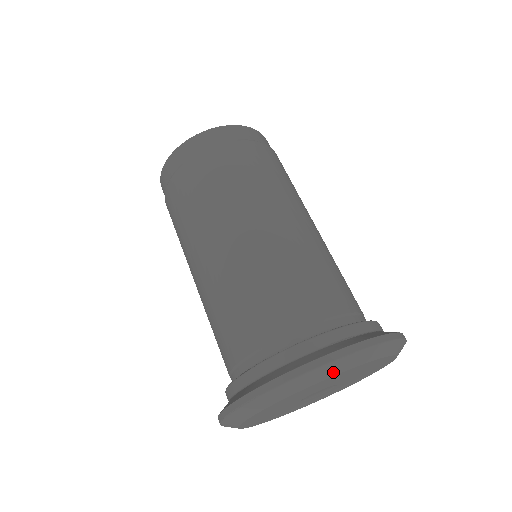
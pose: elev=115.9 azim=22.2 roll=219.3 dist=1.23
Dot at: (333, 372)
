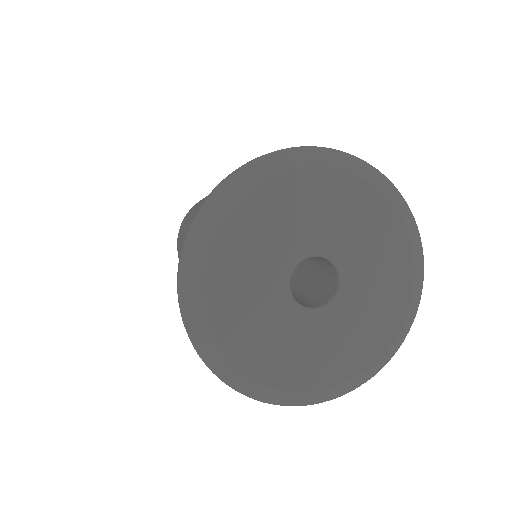
Dot at: (335, 163)
